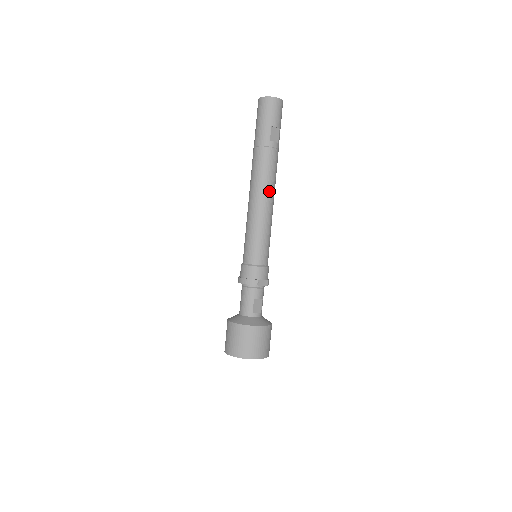
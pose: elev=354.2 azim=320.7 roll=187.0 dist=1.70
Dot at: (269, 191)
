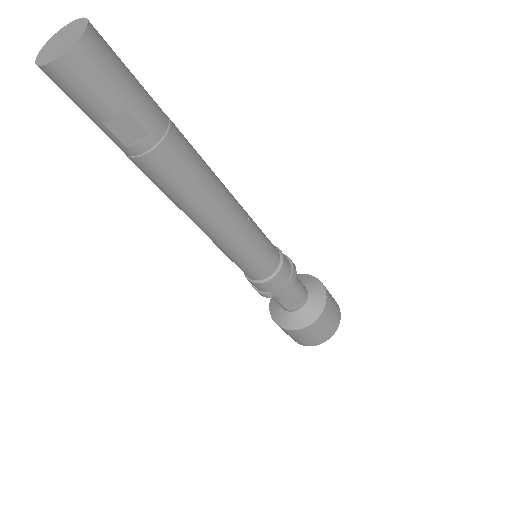
Dot at: (198, 211)
